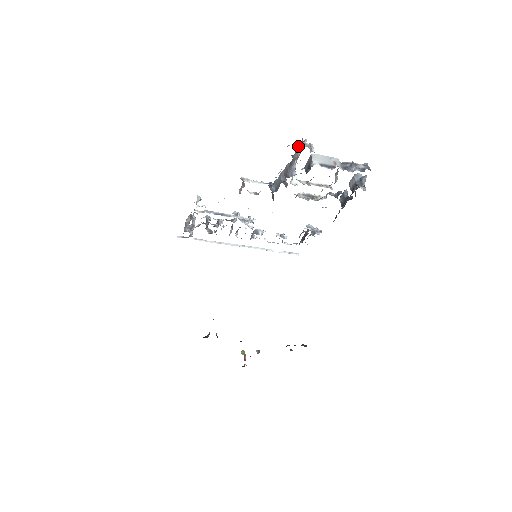
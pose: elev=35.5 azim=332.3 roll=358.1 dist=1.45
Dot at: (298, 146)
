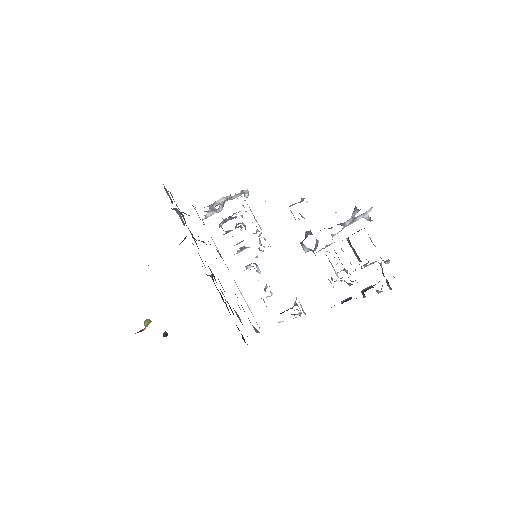
Dot at: (360, 215)
